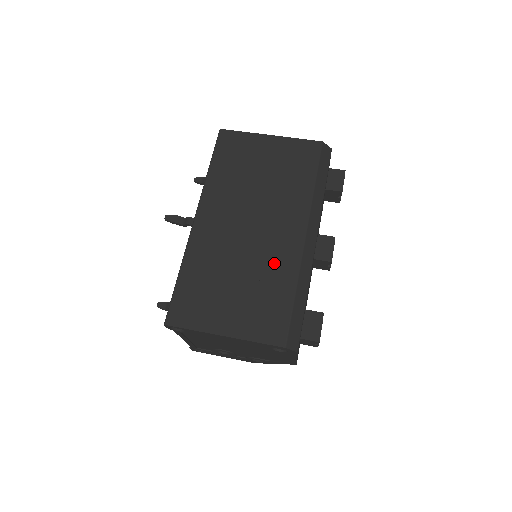
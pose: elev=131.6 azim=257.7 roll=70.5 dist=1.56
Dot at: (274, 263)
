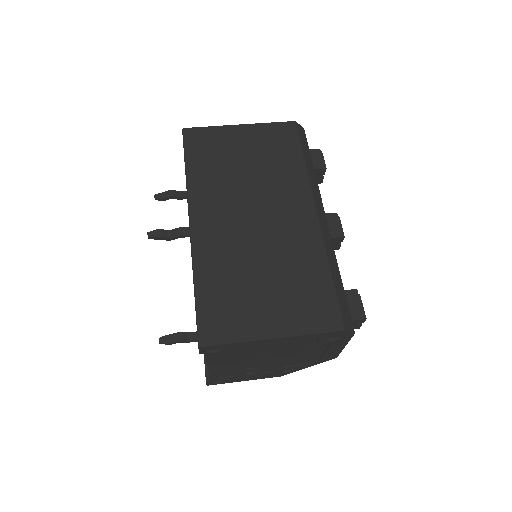
Dot at: (296, 247)
